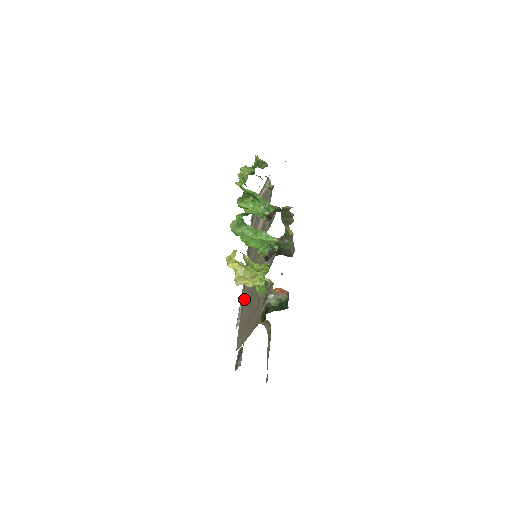
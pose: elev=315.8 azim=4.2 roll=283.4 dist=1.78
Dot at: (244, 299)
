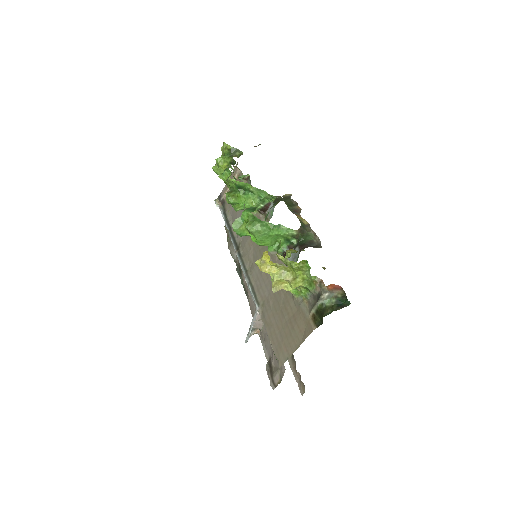
Dot at: (262, 307)
